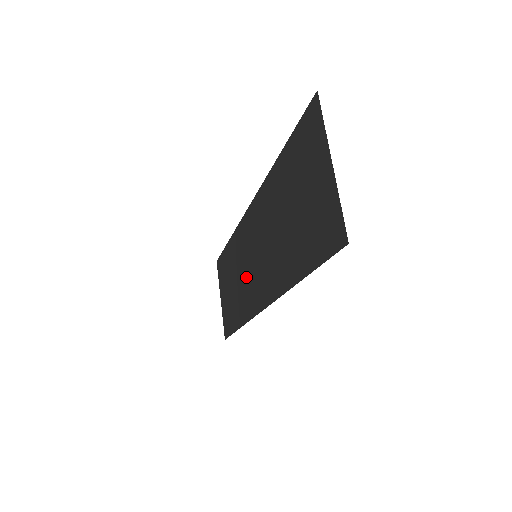
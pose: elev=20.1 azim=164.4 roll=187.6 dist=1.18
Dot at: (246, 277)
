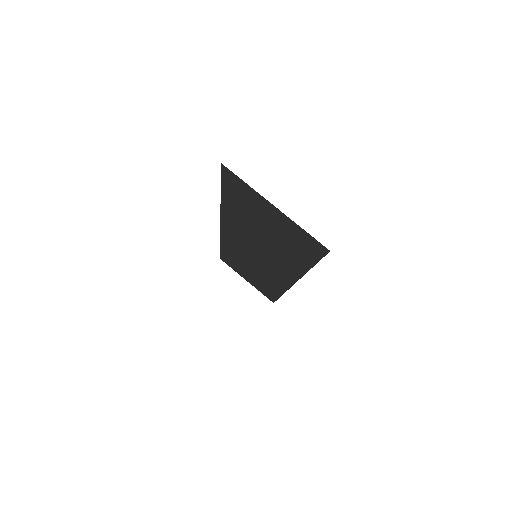
Dot at: (258, 268)
